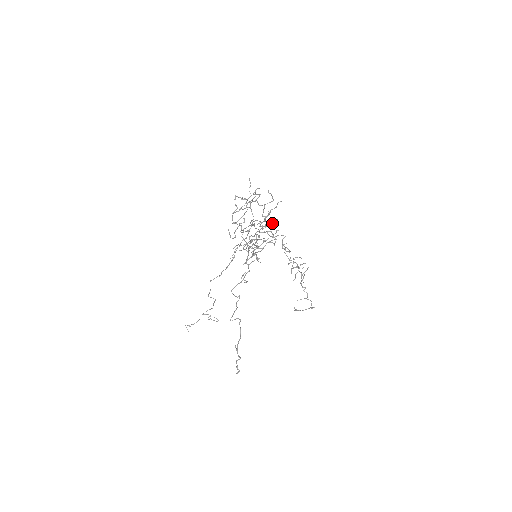
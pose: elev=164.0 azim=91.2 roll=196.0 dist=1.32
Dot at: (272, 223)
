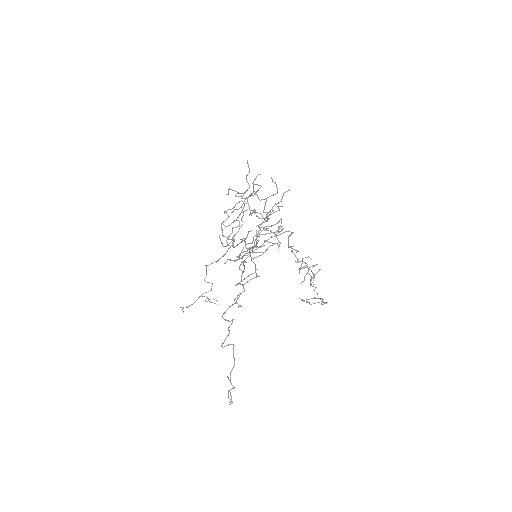
Dot at: occluded
